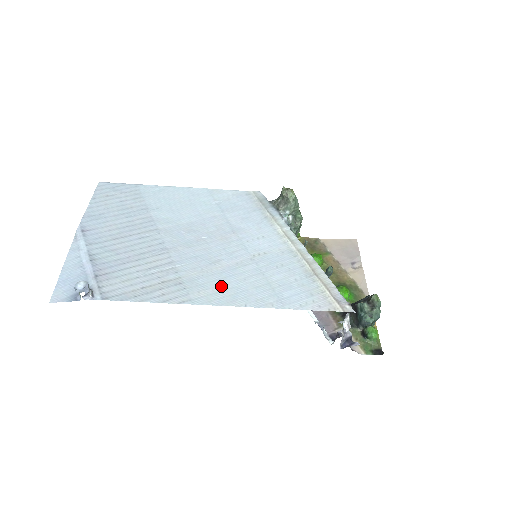
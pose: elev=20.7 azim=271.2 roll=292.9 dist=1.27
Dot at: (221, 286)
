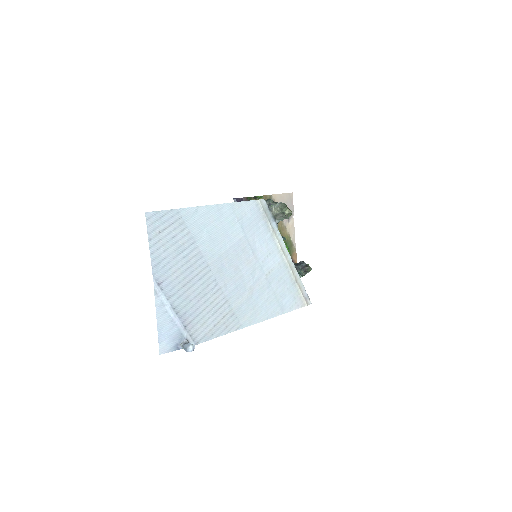
Dot at: (254, 308)
